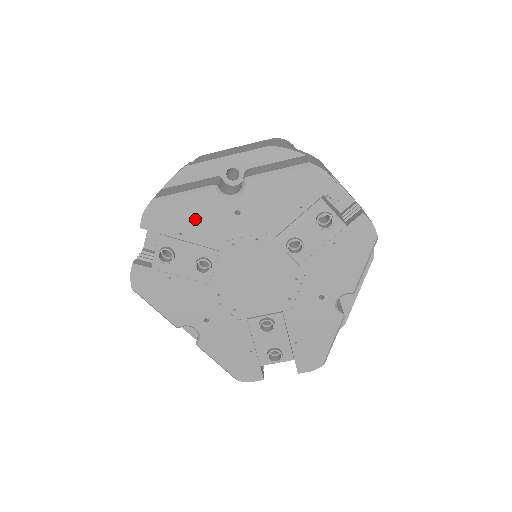
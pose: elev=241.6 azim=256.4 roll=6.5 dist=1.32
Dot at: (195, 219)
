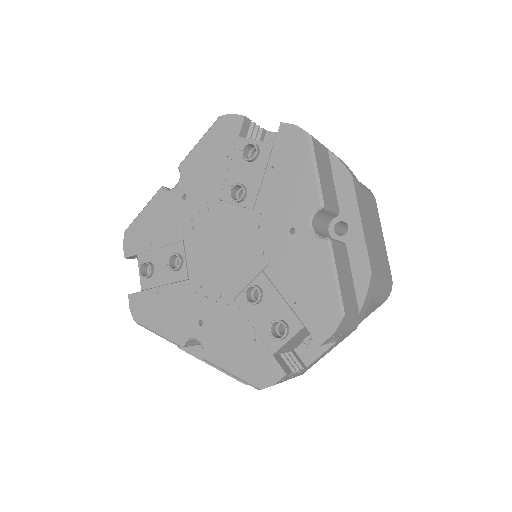
Dot at: (157, 224)
